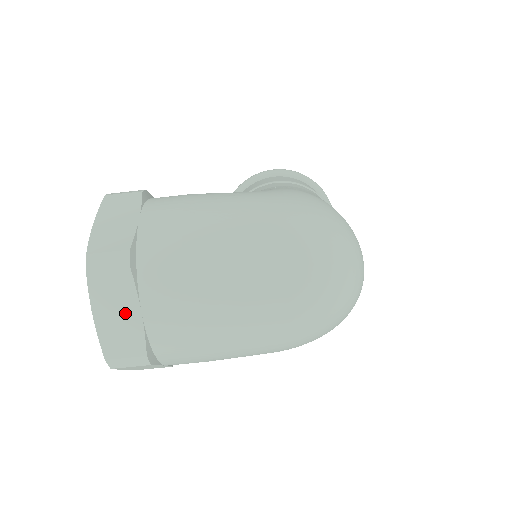
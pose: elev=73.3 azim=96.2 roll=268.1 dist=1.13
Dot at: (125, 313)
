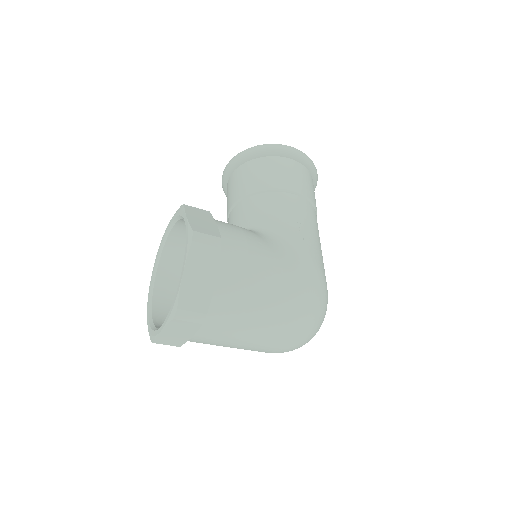
Dot at: (182, 334)
